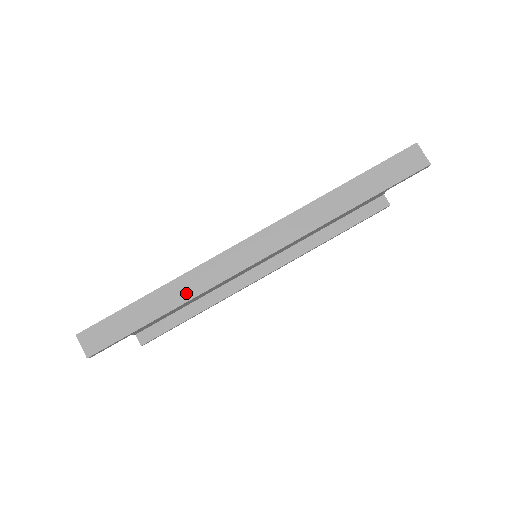
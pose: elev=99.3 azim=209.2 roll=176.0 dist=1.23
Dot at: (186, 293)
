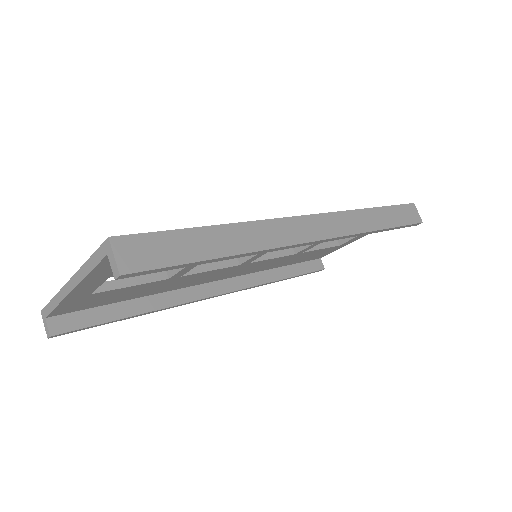
Dot at: (253, 242)
